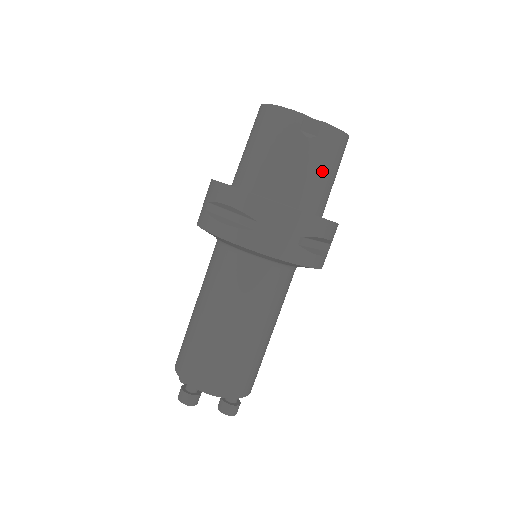
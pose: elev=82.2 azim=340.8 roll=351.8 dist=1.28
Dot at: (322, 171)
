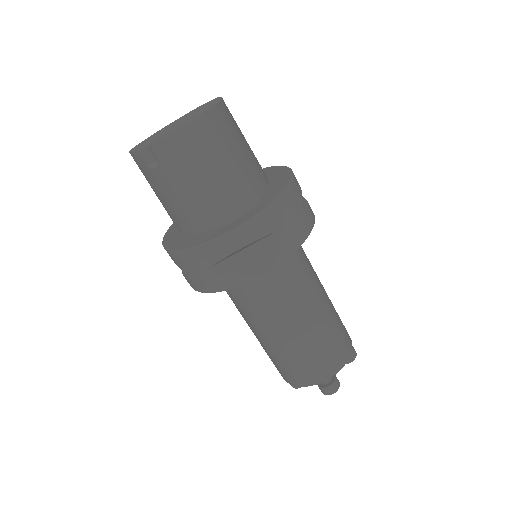
Dot at: (192, 185)
